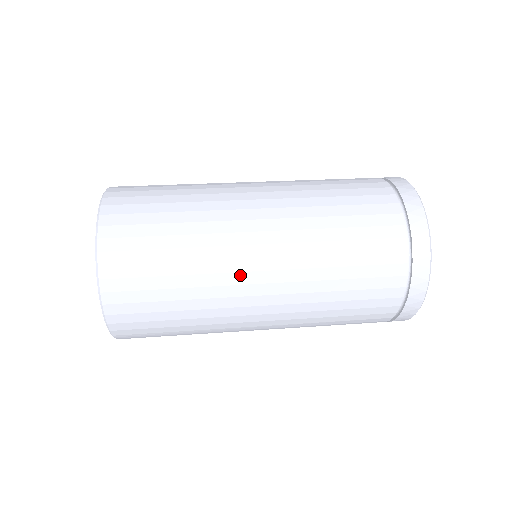
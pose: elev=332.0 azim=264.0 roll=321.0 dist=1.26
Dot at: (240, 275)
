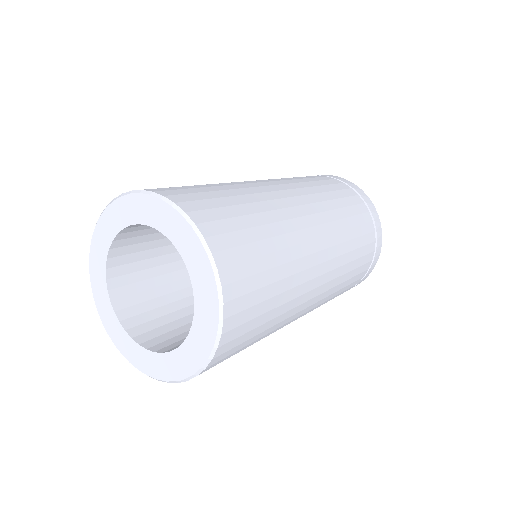
Dot at: (310, 283)
